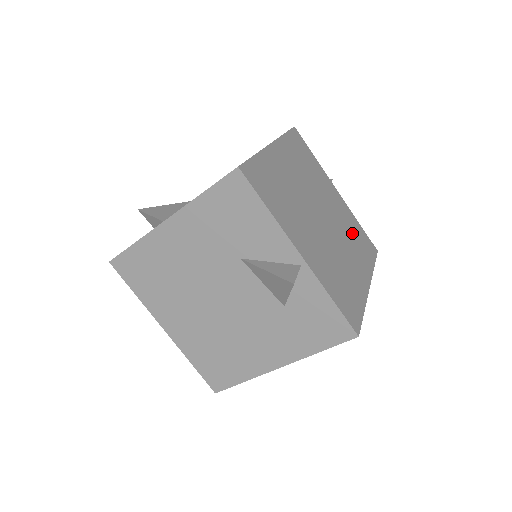
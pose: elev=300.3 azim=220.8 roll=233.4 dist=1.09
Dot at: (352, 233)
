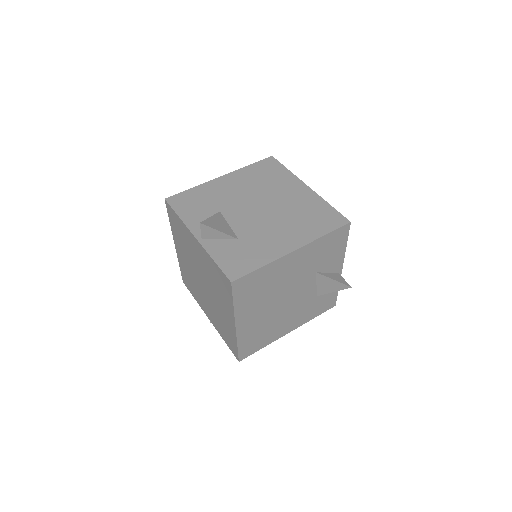
Dot at: occluded
